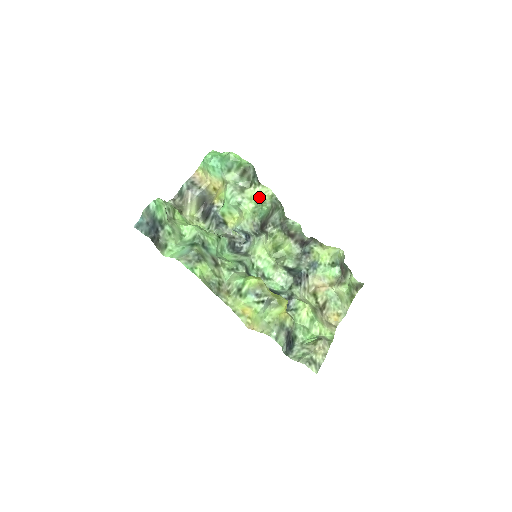
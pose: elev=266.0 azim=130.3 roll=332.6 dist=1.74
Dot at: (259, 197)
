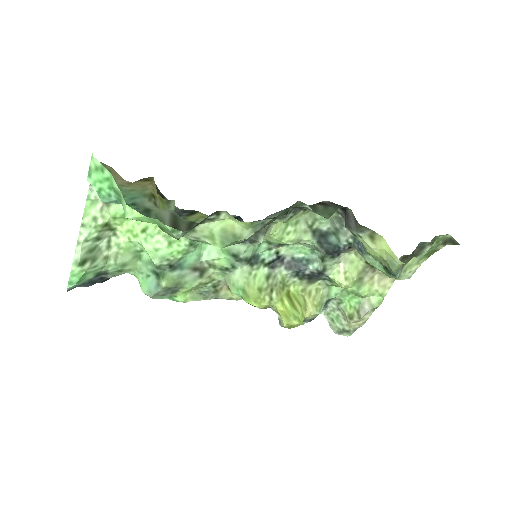
Dot at: (227, 229)
